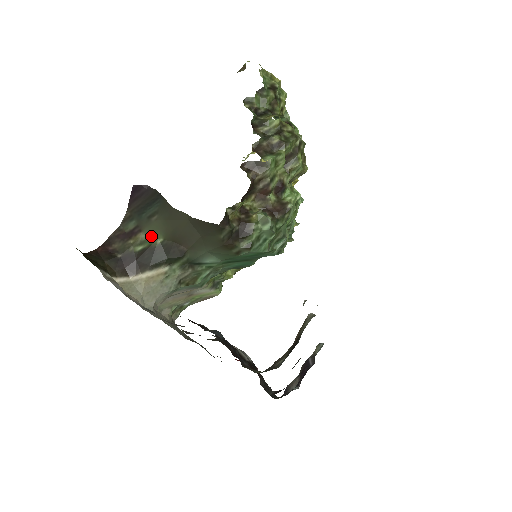
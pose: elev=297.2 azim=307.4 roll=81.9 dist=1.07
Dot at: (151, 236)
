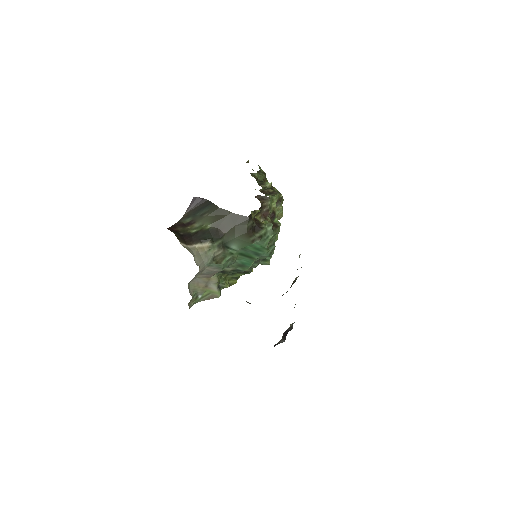
Dot at: (202, 225)
